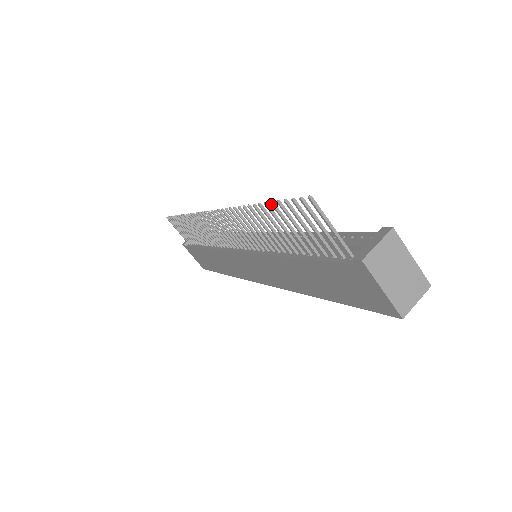
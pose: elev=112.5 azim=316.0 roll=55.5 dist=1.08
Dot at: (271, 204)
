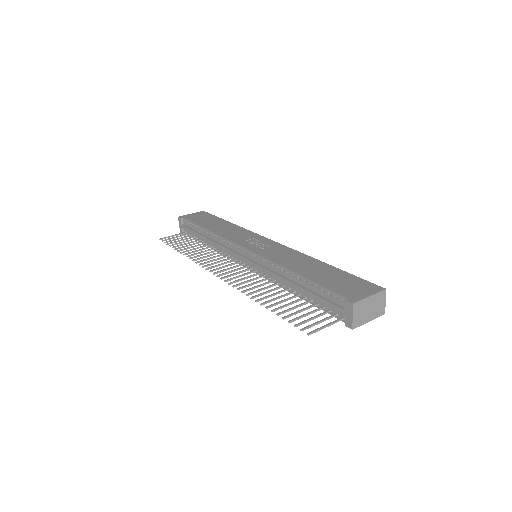
Dot at: (277, 315)
